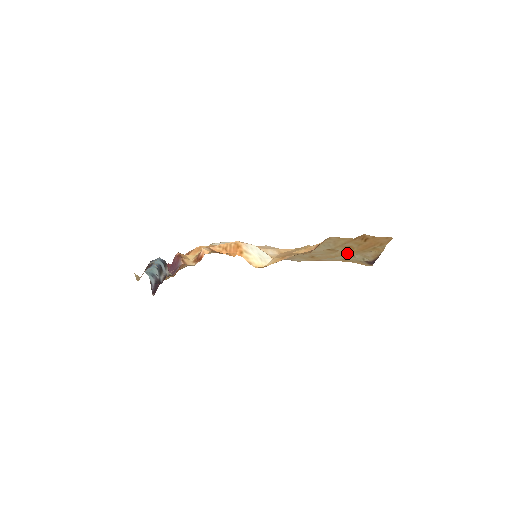
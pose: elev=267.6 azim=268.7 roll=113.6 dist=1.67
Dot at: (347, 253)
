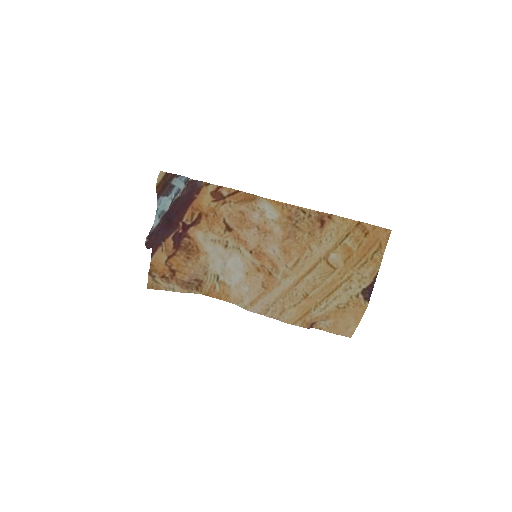
Dot at: (345, 270)
